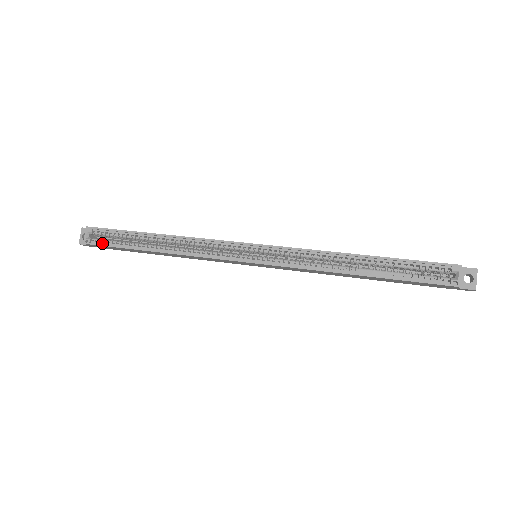
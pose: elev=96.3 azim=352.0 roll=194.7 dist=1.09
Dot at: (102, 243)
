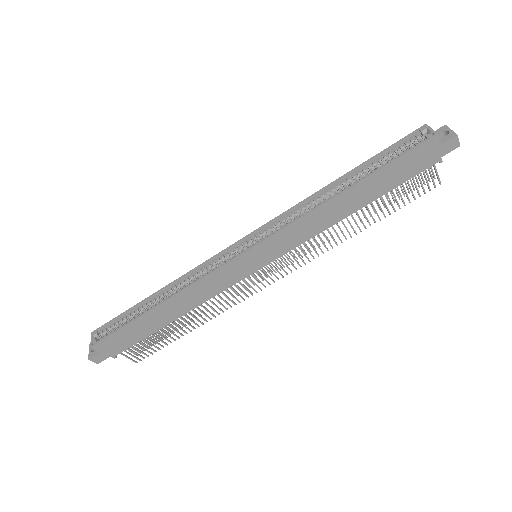
Dot at: (108, 335)
